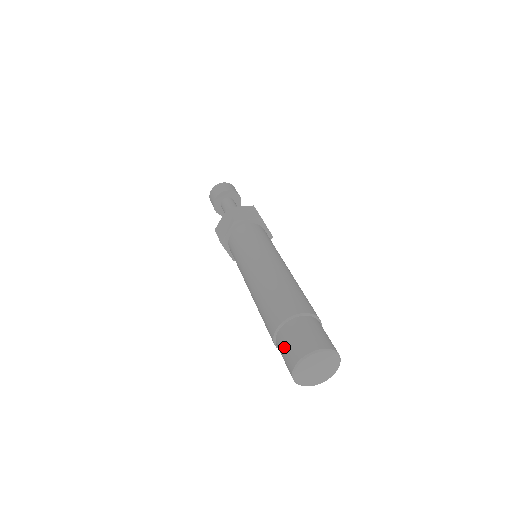
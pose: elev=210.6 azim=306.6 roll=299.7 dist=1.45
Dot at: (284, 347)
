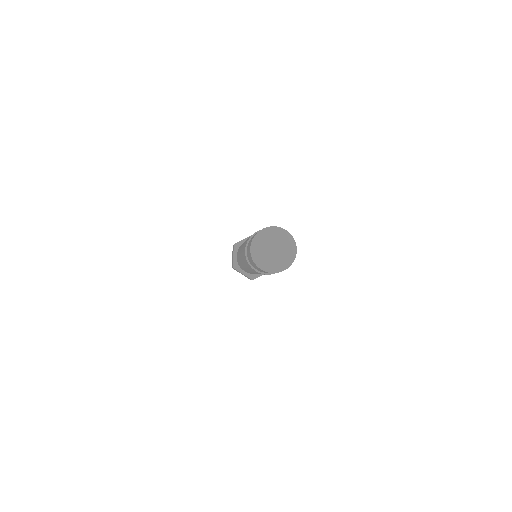
Dot at: (248, 254)
